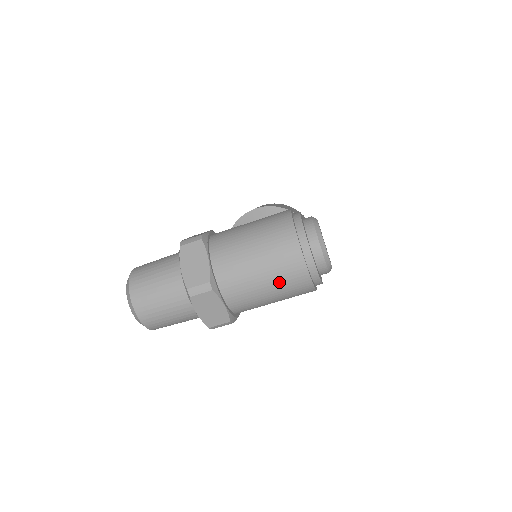
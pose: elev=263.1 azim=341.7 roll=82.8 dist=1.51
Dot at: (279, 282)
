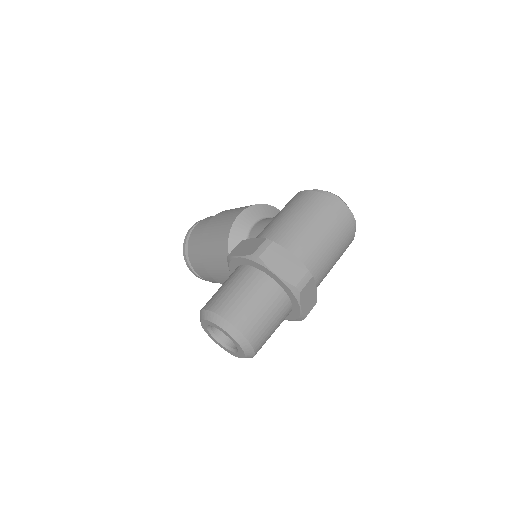
Dot at: (341, 246)
